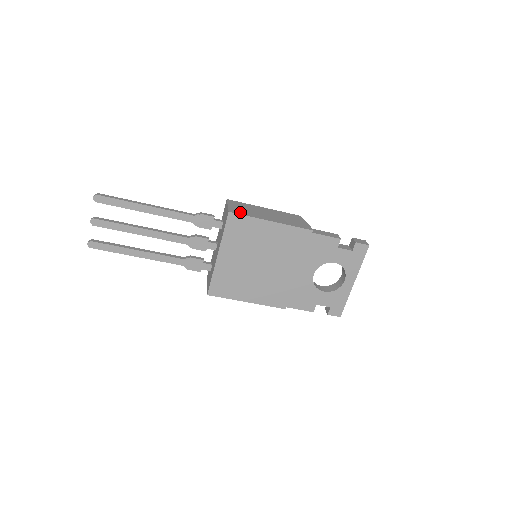
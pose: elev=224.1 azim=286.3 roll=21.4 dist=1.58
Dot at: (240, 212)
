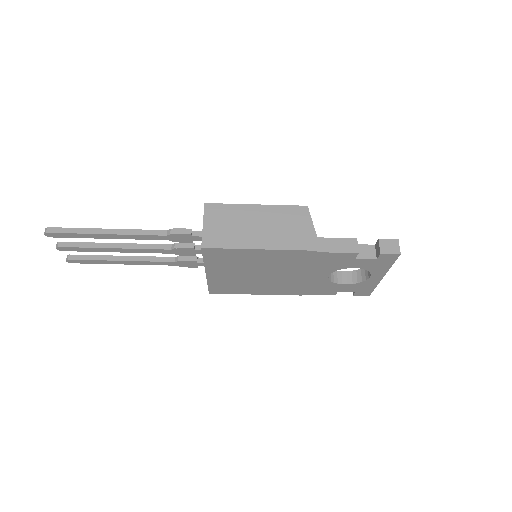
Dot at: (217, 241)
